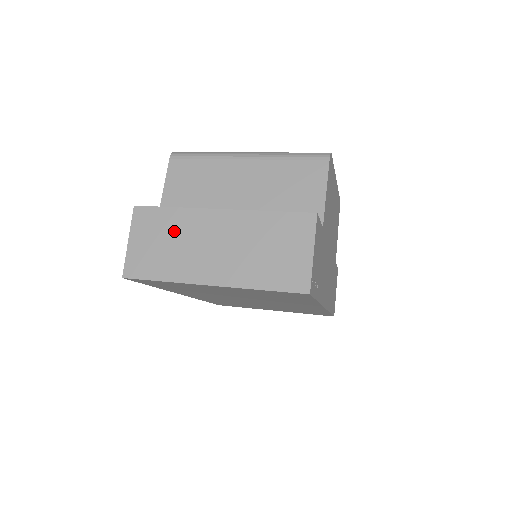
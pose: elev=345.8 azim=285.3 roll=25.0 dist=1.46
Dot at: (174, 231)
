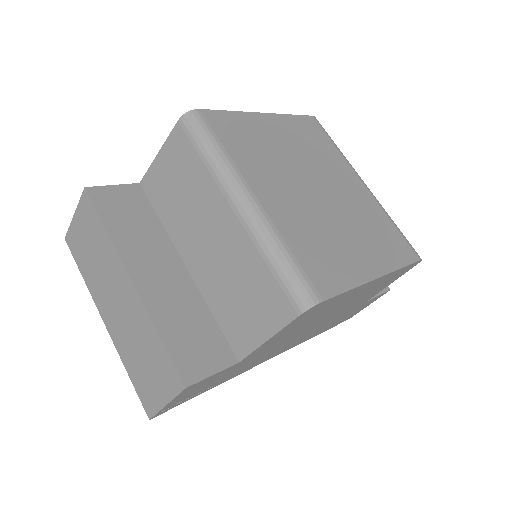
Dot at: (99, 250)
